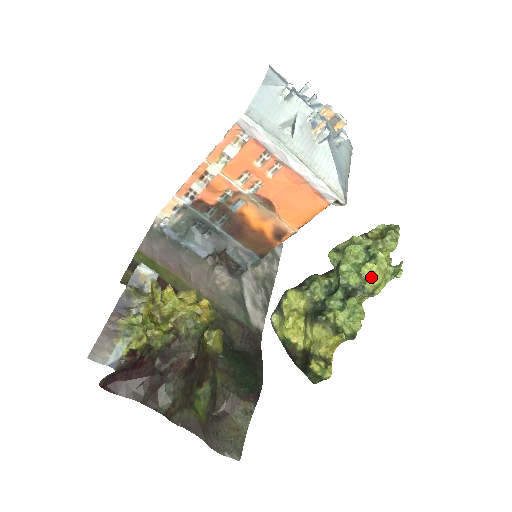
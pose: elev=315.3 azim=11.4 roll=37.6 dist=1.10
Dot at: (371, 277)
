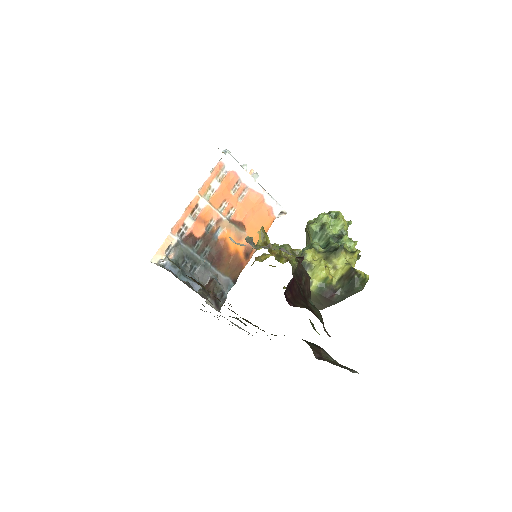
Dot at: (344, 223)
